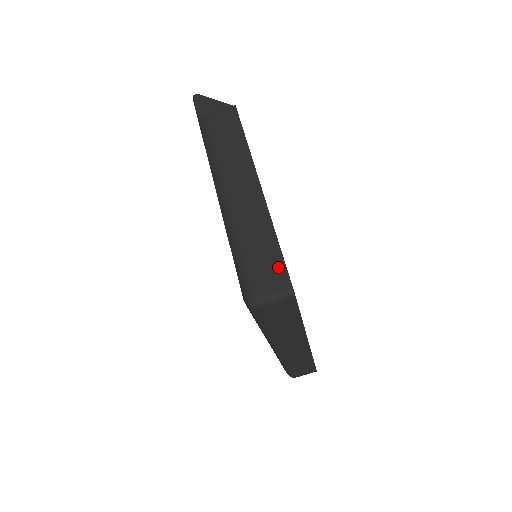
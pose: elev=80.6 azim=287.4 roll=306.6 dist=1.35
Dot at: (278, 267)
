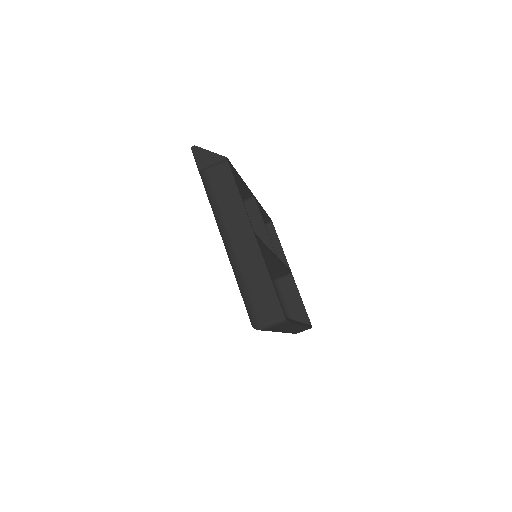
Dot at: (273, 301)
